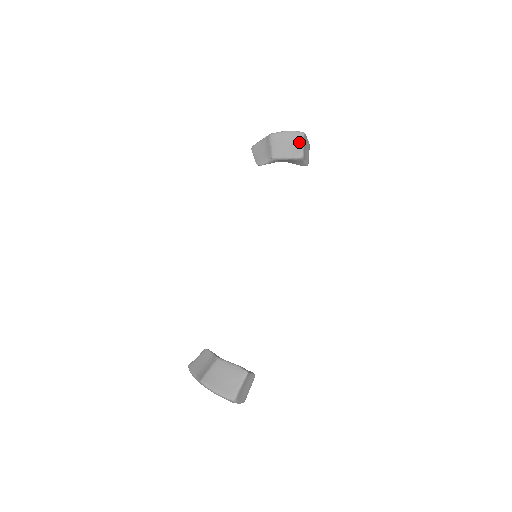
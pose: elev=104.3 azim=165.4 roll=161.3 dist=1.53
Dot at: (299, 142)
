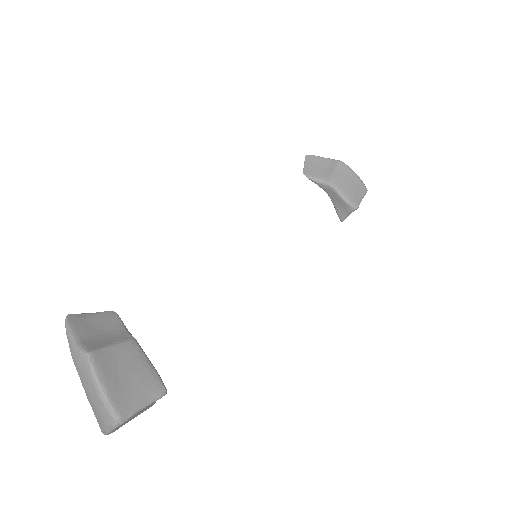
Dot at: (361, 194)
